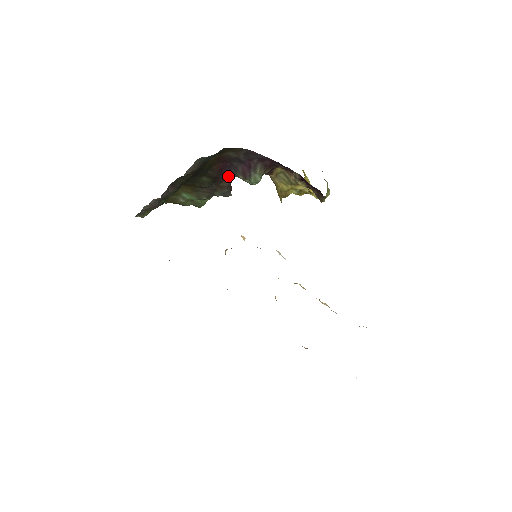
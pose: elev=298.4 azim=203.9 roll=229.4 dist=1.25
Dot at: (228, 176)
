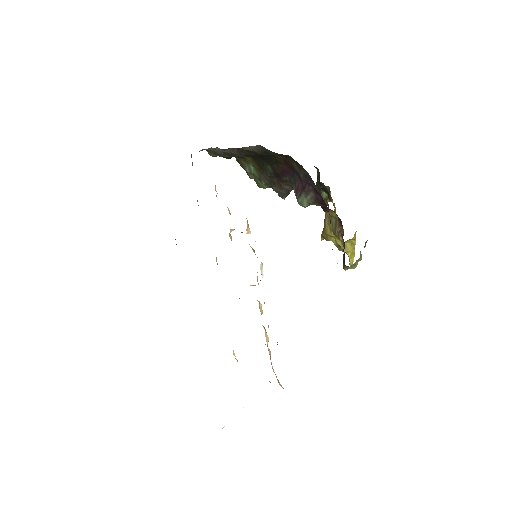
Dot at: (290, 182)
